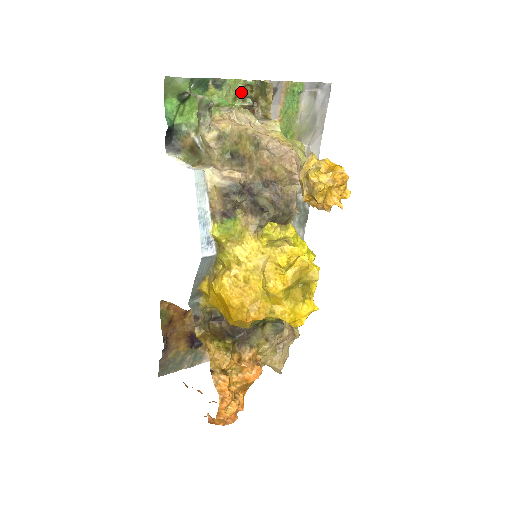
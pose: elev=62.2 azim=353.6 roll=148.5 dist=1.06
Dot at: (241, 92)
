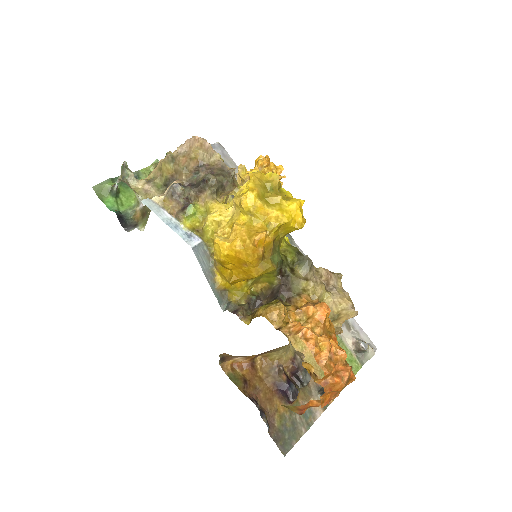
Dot at: occluded
